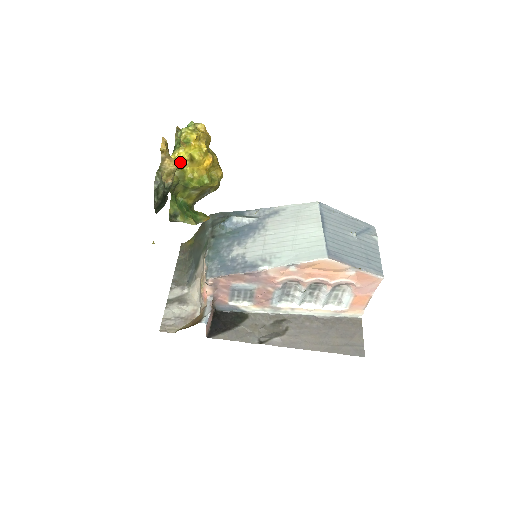
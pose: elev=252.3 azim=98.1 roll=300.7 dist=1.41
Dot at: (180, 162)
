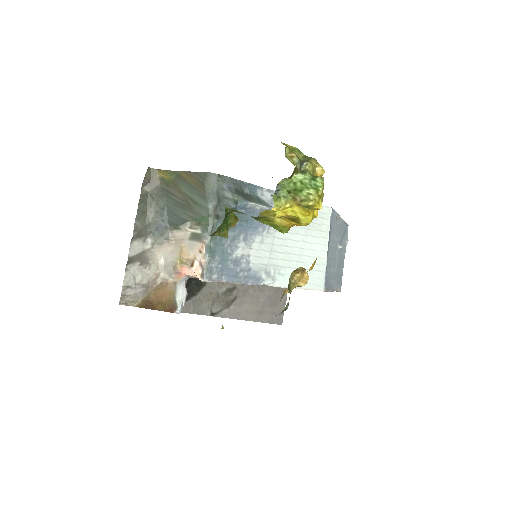
Dot at: (277, 215)
